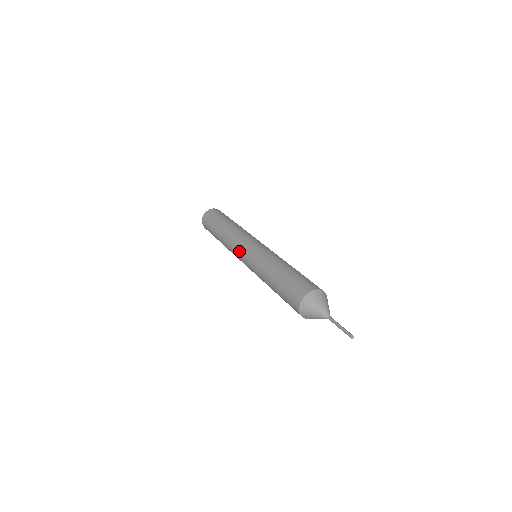
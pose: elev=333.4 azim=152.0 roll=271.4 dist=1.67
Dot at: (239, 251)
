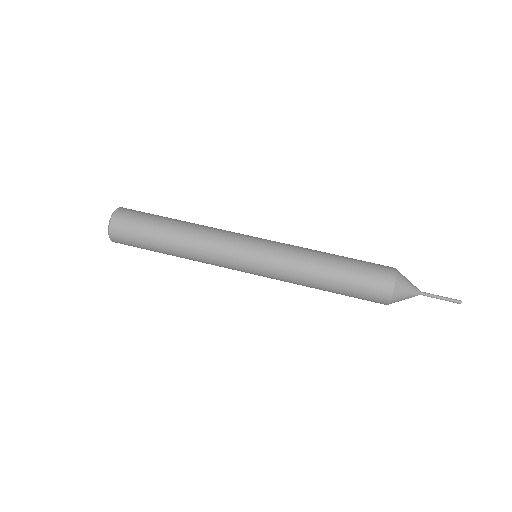
Dot at: occluded
